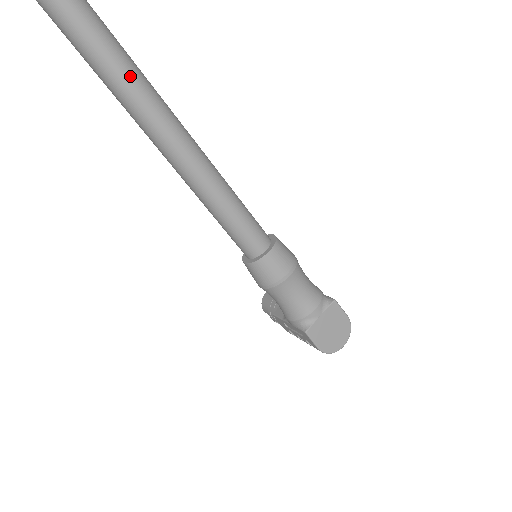
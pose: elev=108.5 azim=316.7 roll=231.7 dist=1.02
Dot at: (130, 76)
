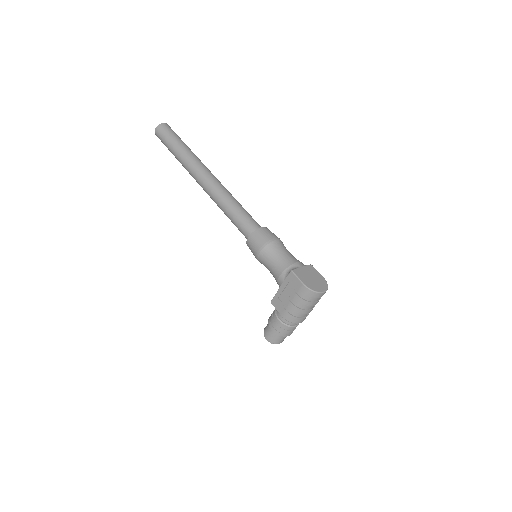
Dot at: (195, 157)
